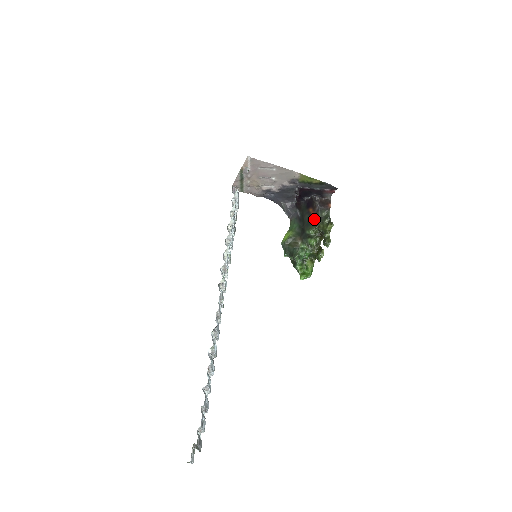
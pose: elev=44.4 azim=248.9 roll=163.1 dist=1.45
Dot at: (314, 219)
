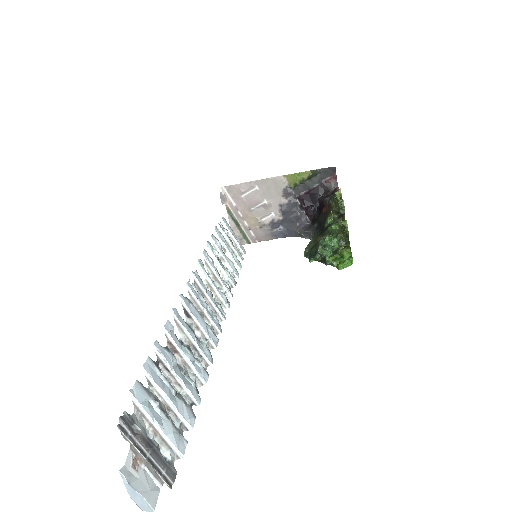
Dot at: (328, 211)
